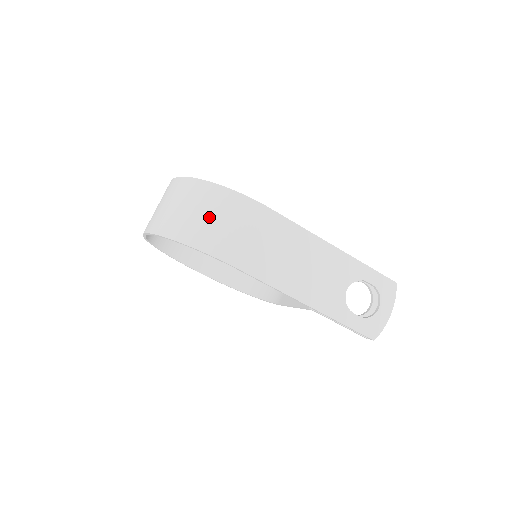
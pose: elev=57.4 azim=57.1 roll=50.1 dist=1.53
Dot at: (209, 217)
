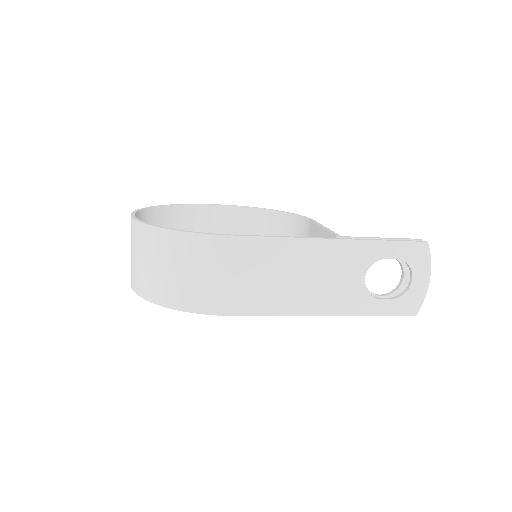
Dot at: (175, 271)
